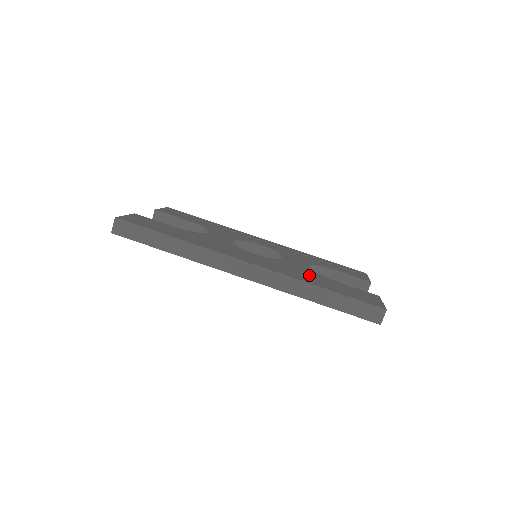
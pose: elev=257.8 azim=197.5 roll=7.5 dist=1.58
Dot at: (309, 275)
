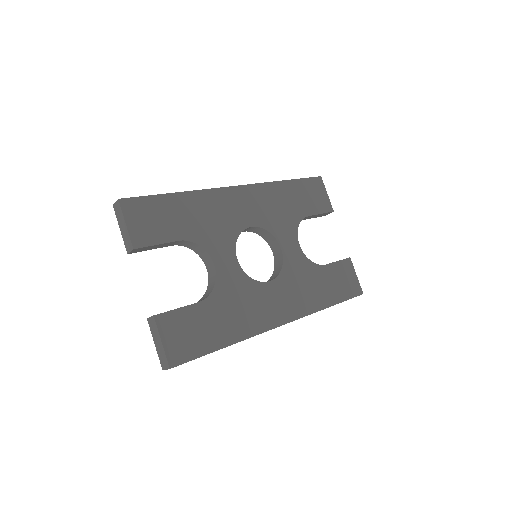
Dot at: (313, 282)
